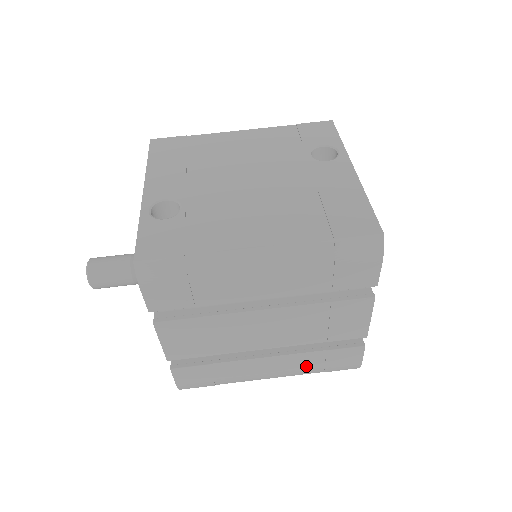
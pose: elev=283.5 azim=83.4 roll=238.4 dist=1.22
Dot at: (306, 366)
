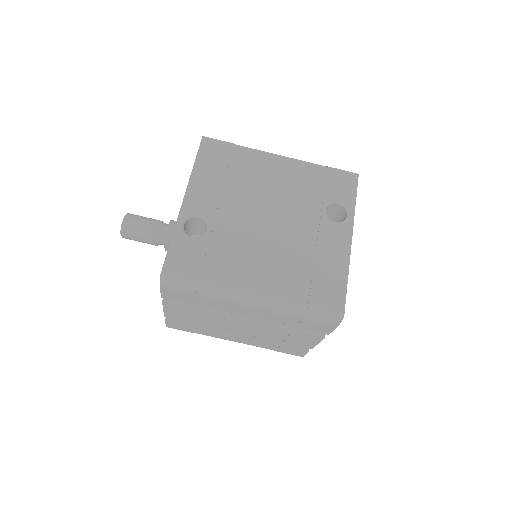
Dot at: (263, 346)
